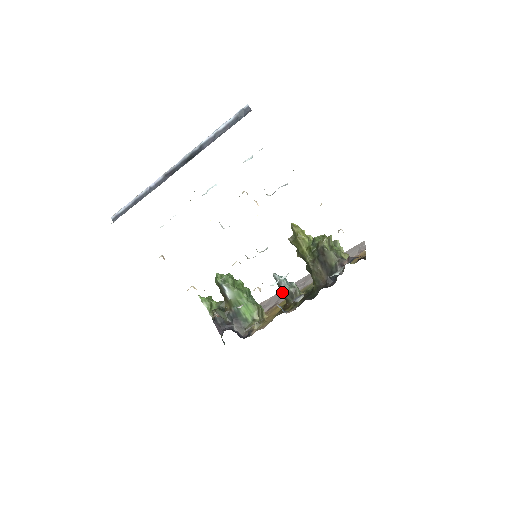
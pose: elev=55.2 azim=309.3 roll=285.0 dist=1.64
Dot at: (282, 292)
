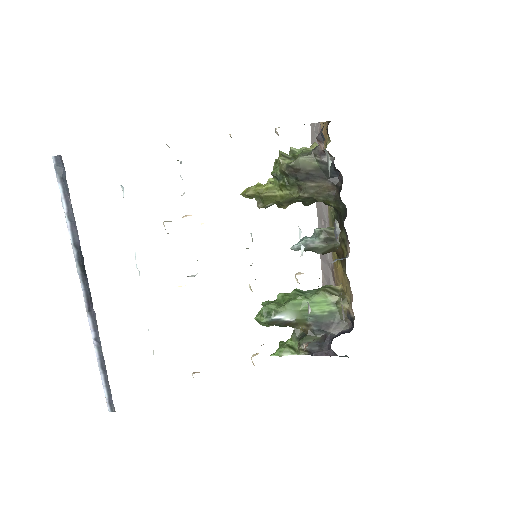
Dot at: (319, 250)
